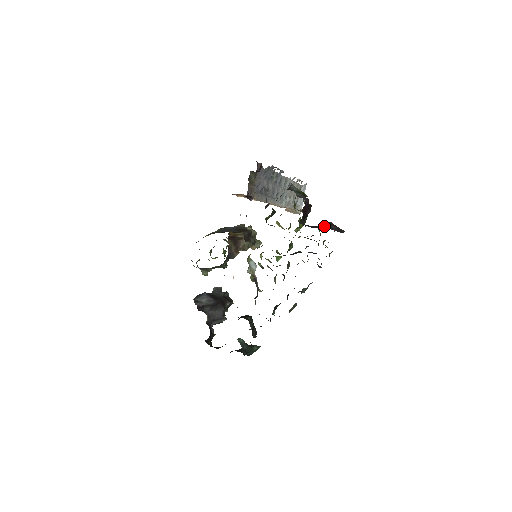
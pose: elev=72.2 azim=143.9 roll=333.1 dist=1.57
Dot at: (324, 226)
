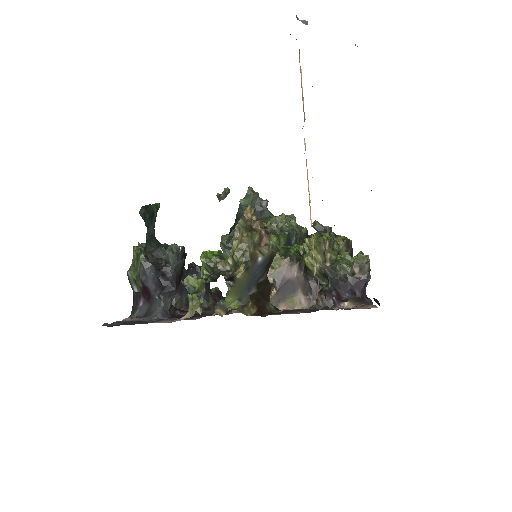
Dot at: occluded
